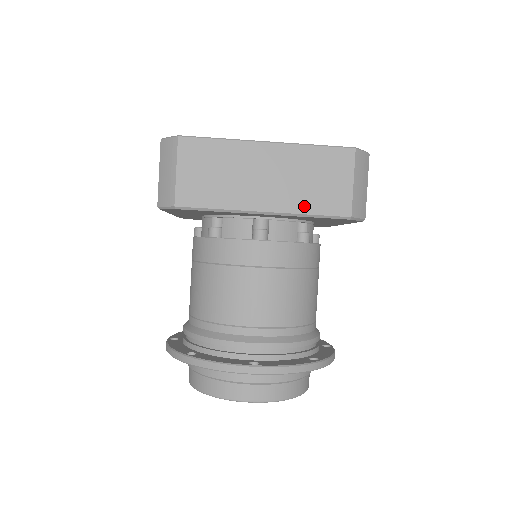
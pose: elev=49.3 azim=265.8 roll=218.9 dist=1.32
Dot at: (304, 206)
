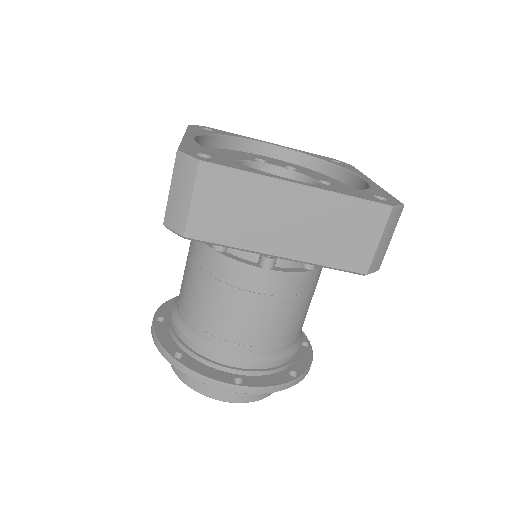
Dot at: (322, 257)
